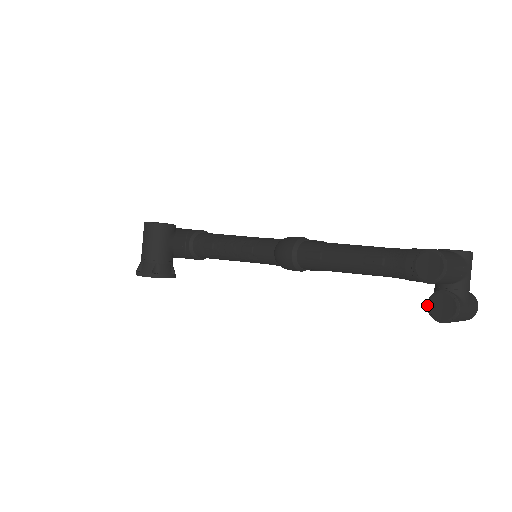
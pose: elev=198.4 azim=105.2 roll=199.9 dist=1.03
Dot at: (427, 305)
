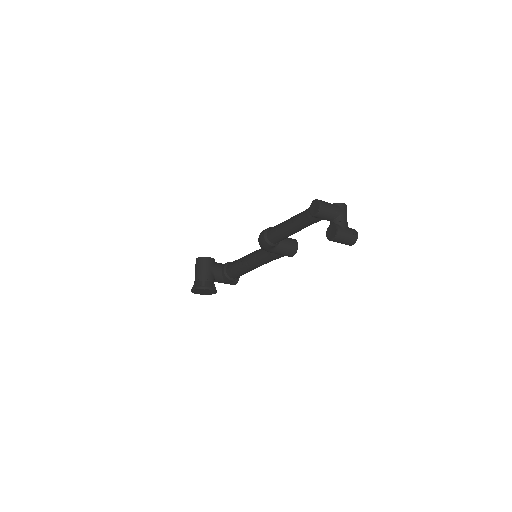
Dot at: (326, 235)
